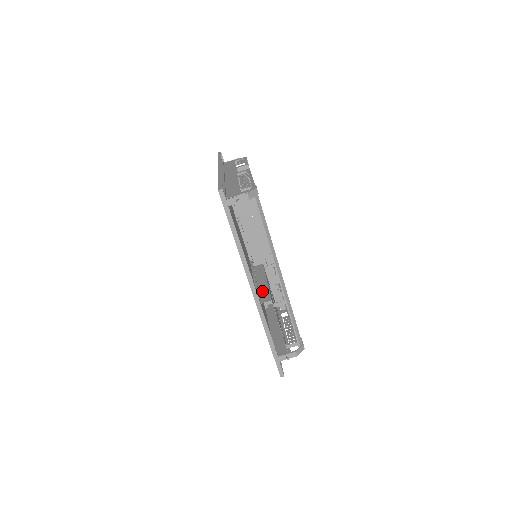
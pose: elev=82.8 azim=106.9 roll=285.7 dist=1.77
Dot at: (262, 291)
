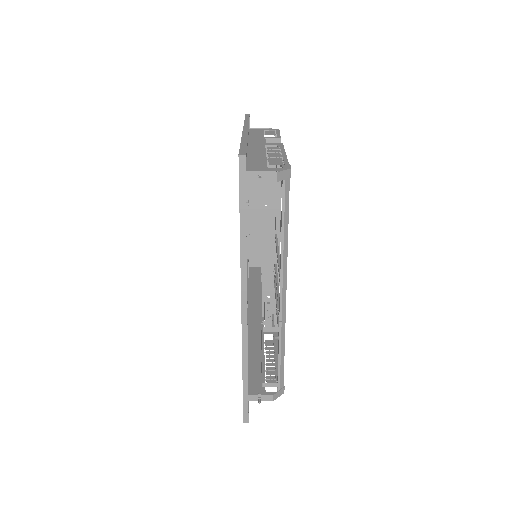
Dot at: (252, 305)
